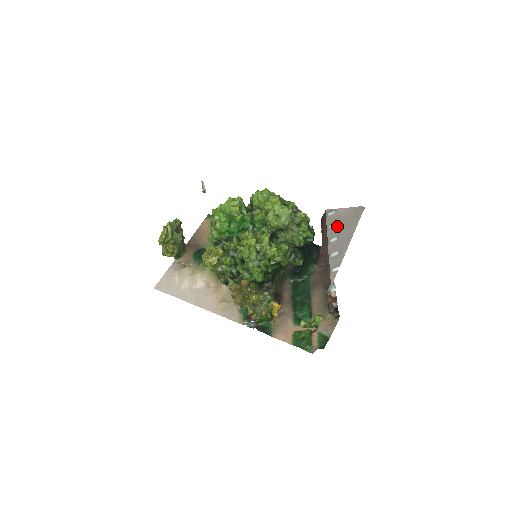
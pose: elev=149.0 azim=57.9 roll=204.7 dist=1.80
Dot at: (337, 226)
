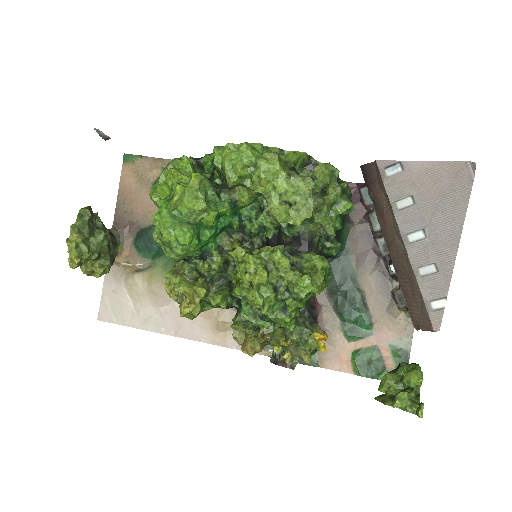
Dot at: (416, 205)
